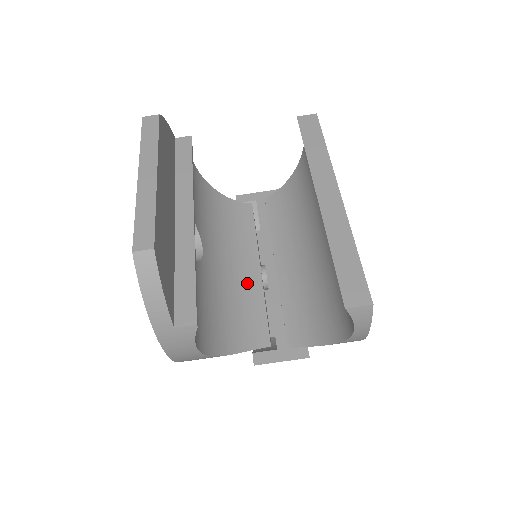
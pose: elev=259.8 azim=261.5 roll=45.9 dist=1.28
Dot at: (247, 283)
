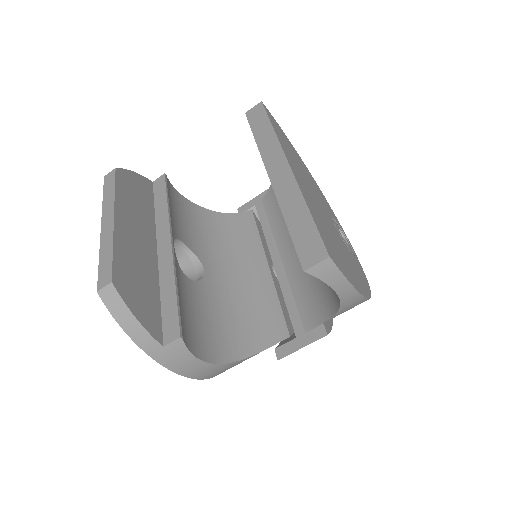
Dot at: (258, 284)
